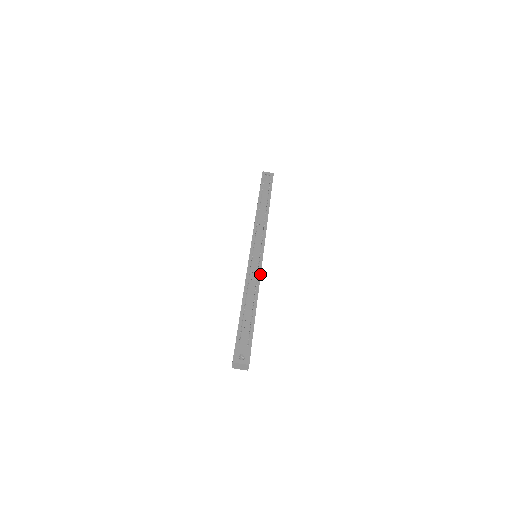
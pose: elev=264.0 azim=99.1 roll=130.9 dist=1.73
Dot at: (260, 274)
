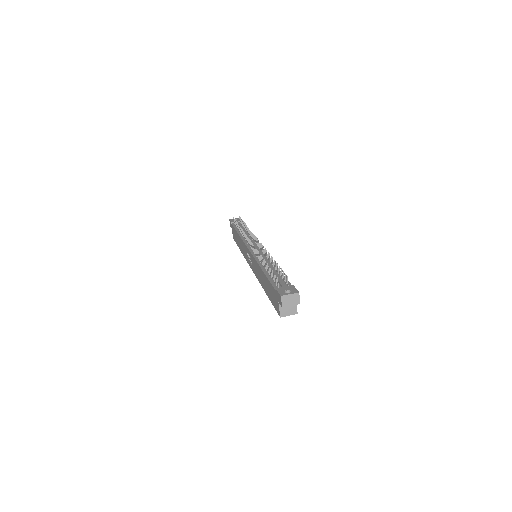
Dot at: occluded
